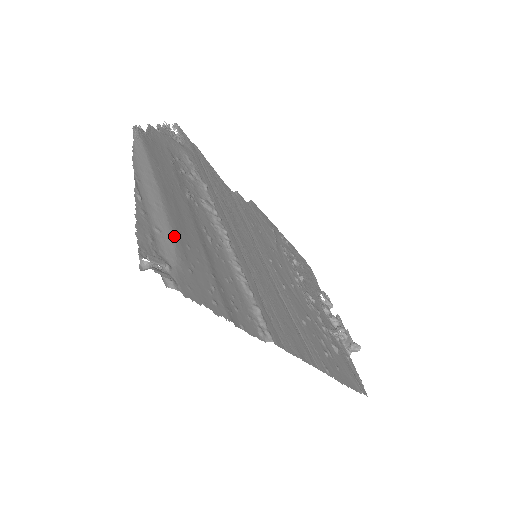
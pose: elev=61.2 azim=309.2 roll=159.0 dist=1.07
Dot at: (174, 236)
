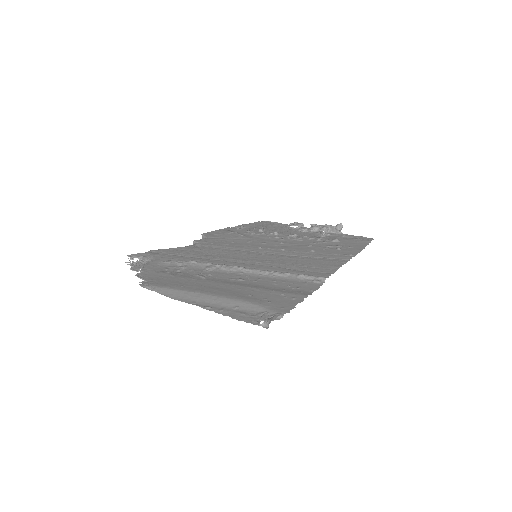
Dot at: (242, 300)
